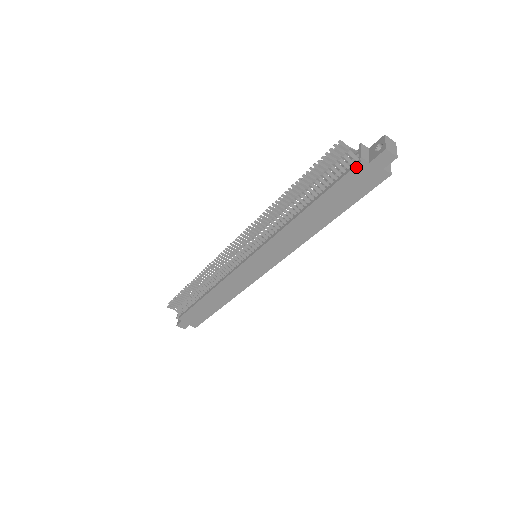
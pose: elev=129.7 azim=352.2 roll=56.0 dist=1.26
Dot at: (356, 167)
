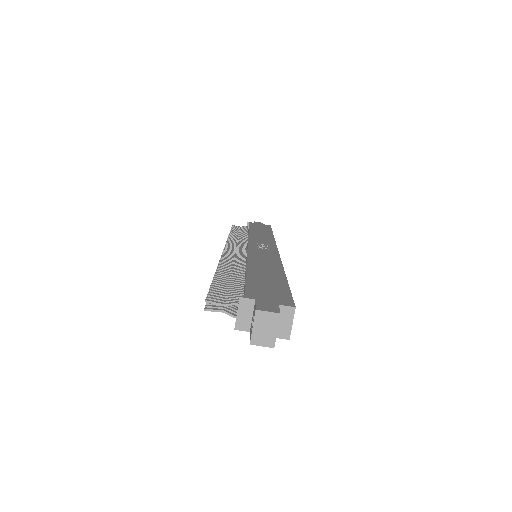
Dot at: occluded
